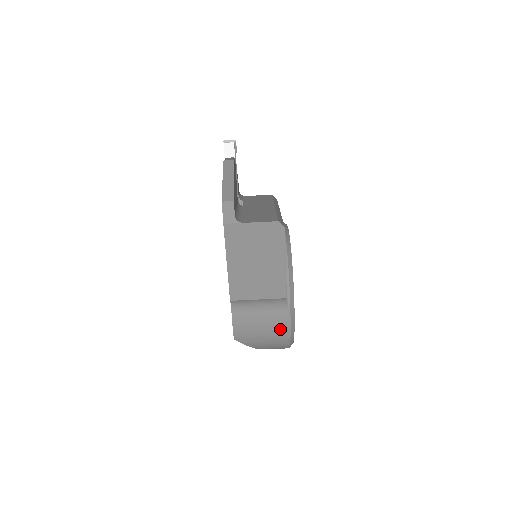
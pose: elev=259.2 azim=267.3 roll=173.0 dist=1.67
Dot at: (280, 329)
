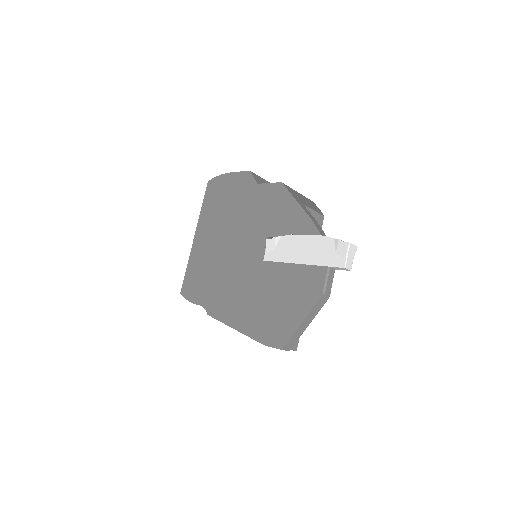
Dot at: occluded
